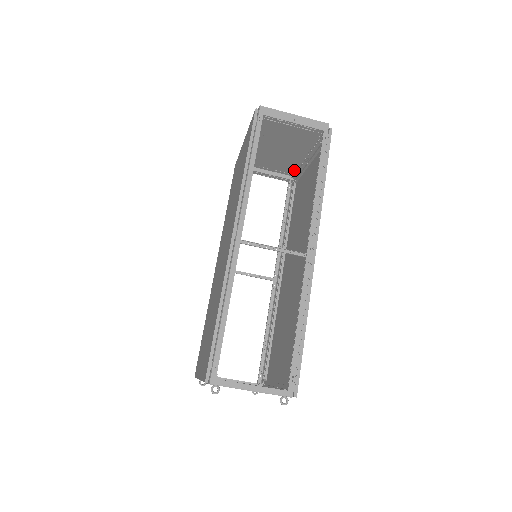
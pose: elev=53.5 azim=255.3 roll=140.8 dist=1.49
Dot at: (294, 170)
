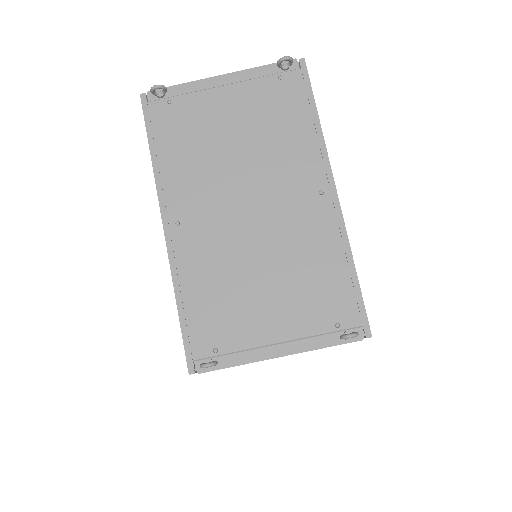
Dot at: occluded
